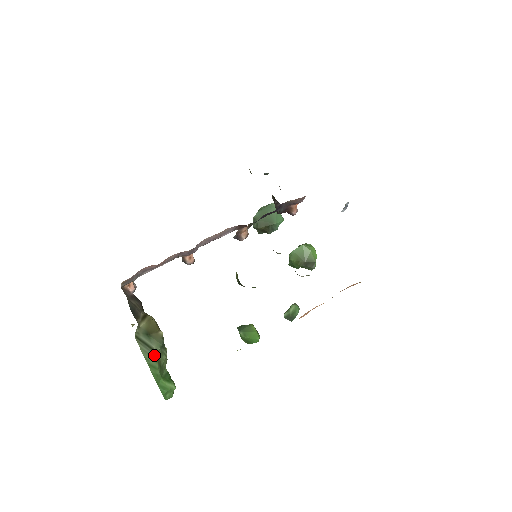
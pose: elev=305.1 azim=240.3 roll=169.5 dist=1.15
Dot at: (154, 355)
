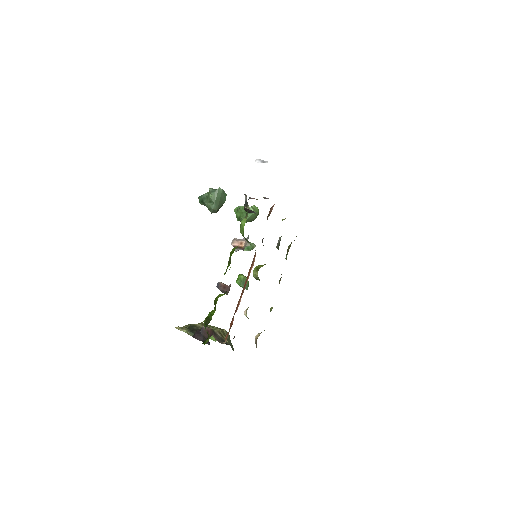
Dot at: (231, 343)
